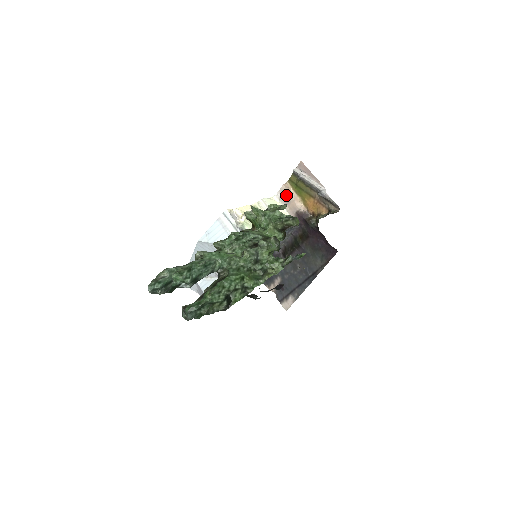
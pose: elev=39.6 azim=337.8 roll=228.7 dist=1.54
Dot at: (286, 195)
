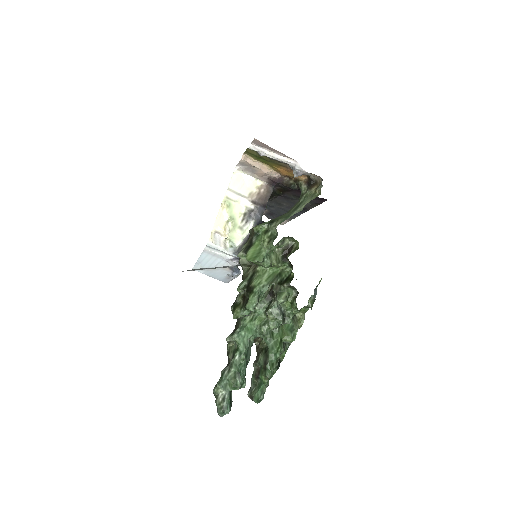
Dot at: (249, 166)
